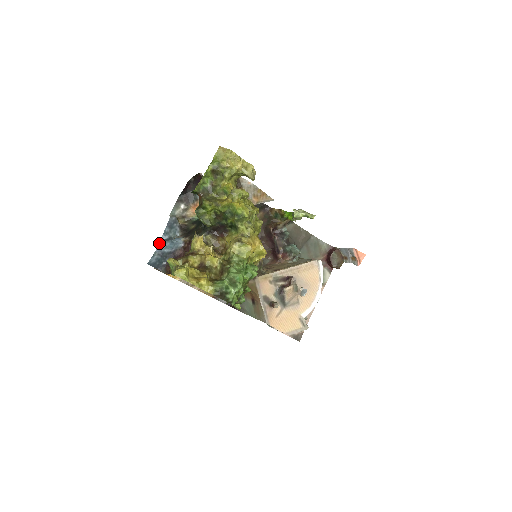
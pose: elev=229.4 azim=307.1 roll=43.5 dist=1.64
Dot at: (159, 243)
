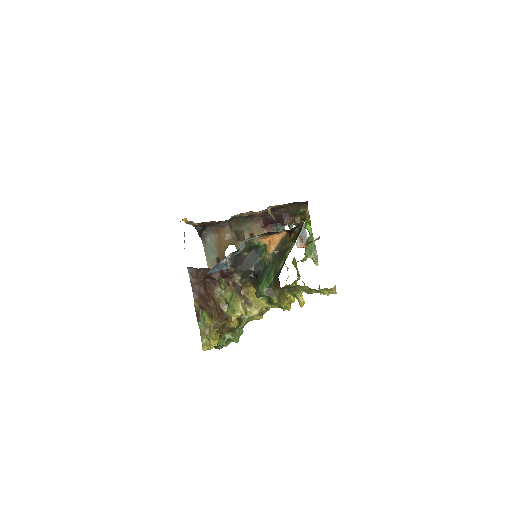
Dot at: (210, 270)
